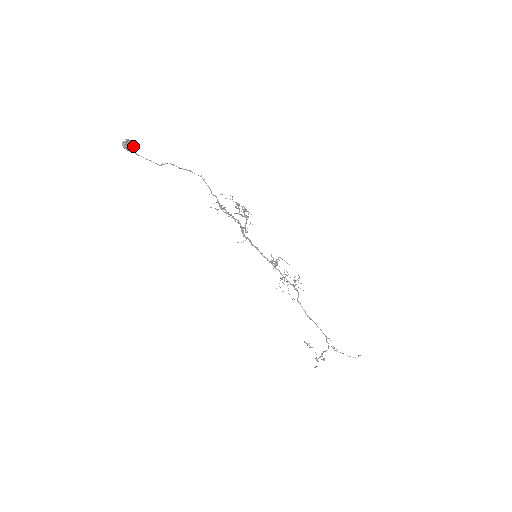
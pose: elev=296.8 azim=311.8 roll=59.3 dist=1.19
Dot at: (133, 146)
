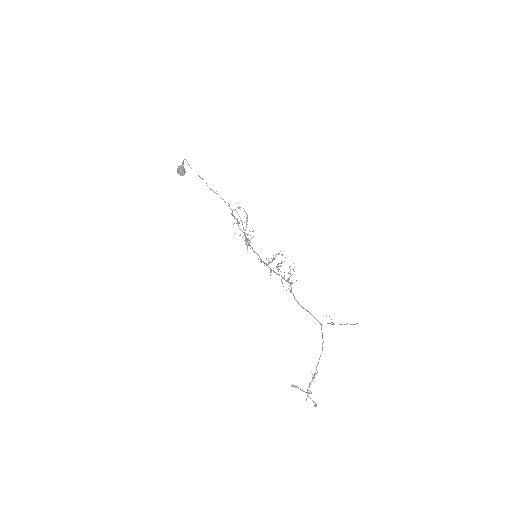
Dot at: (184, 171)
